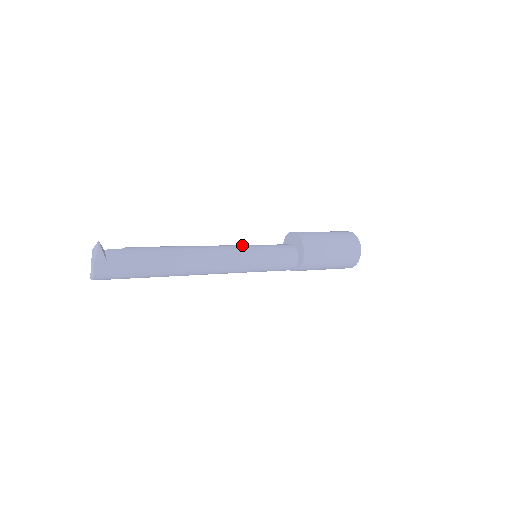
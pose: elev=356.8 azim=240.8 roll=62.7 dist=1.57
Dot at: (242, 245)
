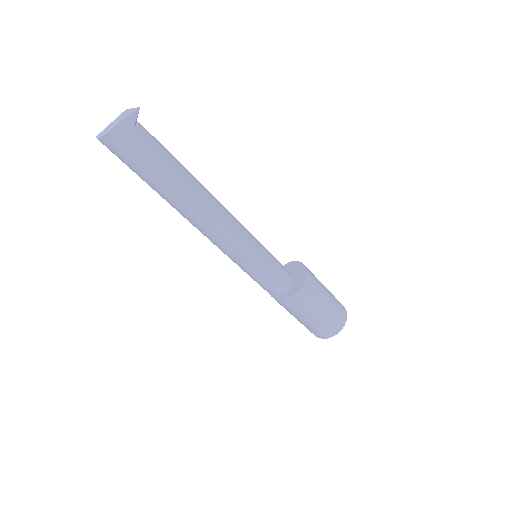
Dot at: occluded
